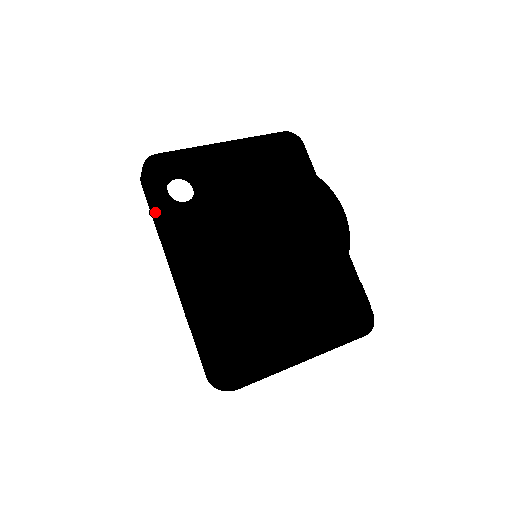
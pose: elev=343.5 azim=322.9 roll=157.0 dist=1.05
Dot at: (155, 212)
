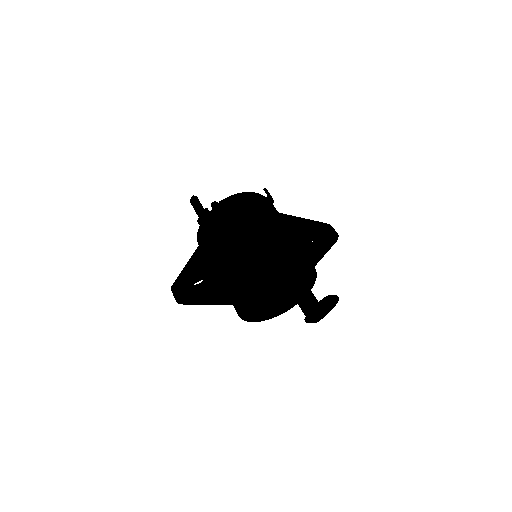
Dot at: (202, 304)
